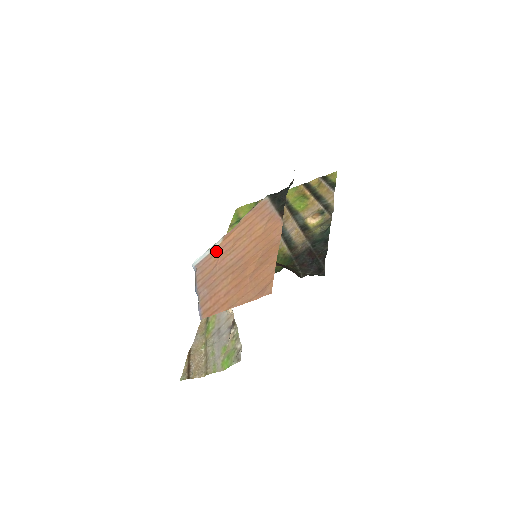
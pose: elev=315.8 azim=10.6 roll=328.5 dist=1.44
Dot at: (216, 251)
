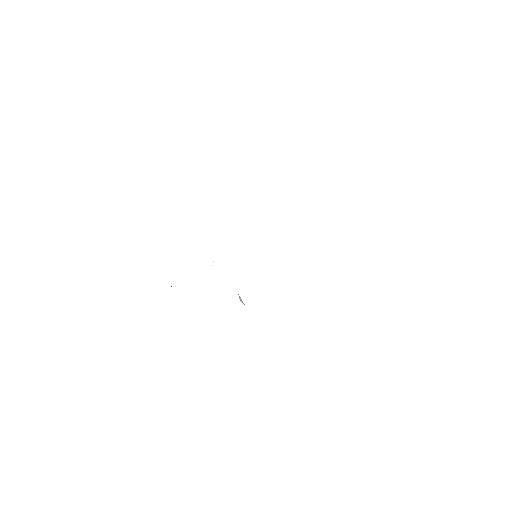
Dot at: occluded
